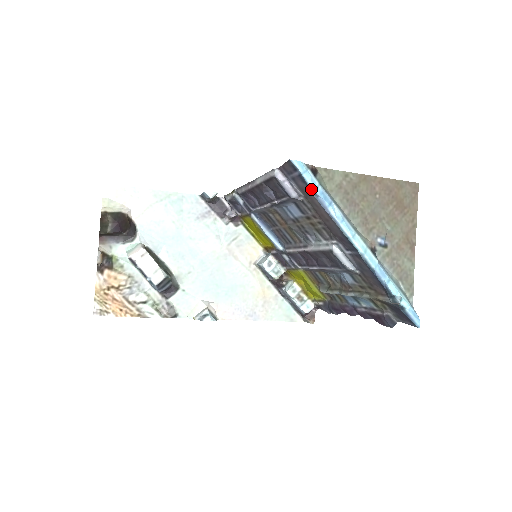
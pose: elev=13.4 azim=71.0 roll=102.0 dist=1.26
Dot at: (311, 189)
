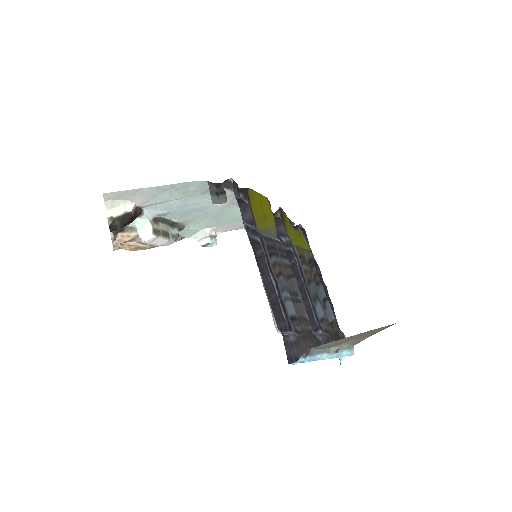
Dot at: (301, 362)
